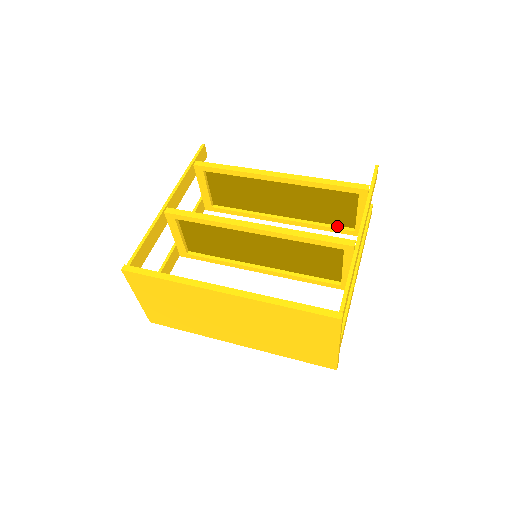
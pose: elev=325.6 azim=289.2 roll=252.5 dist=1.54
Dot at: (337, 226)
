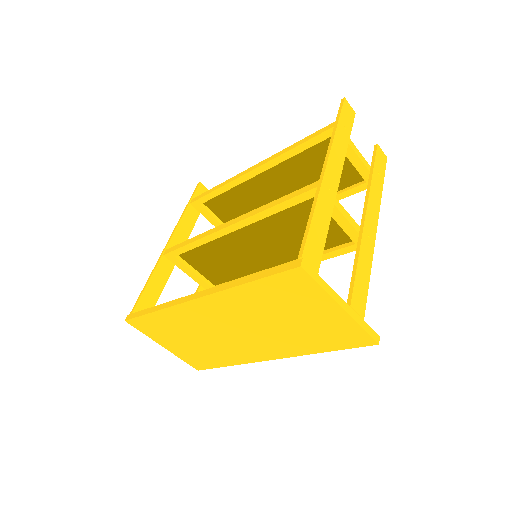
Dot at: (347, 188)
